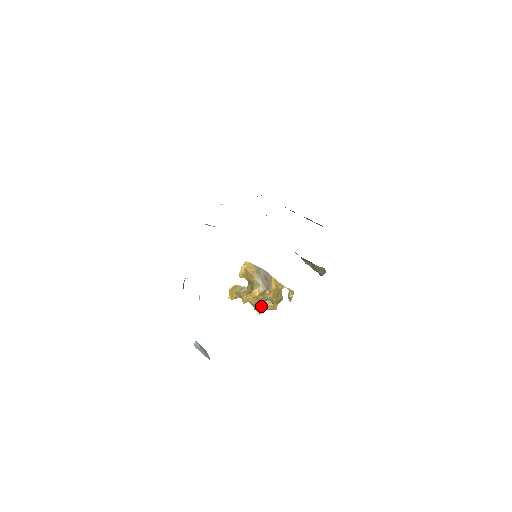
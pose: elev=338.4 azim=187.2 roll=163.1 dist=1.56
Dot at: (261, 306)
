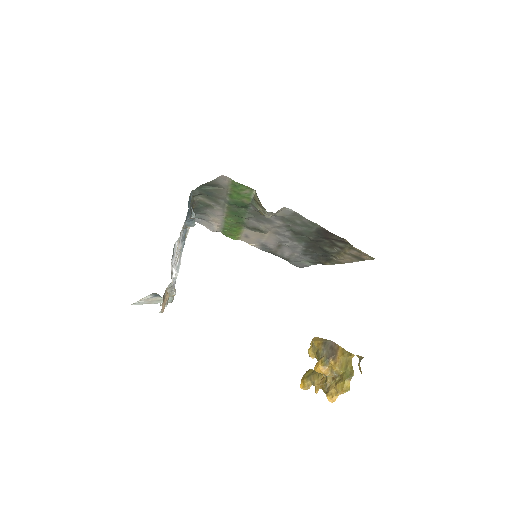
Dot at: (331, 388)
